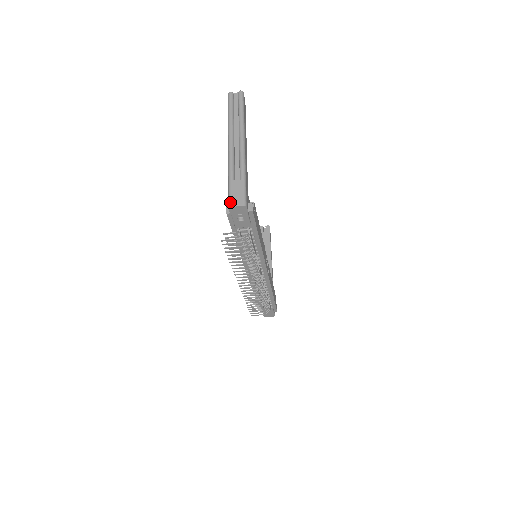
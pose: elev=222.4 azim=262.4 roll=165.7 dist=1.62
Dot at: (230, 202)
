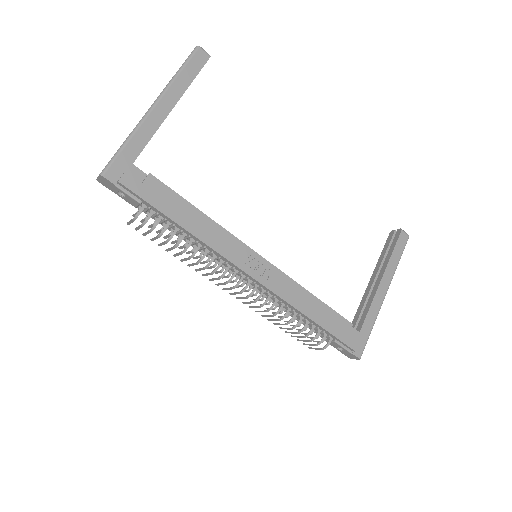
Dot at: occluded
